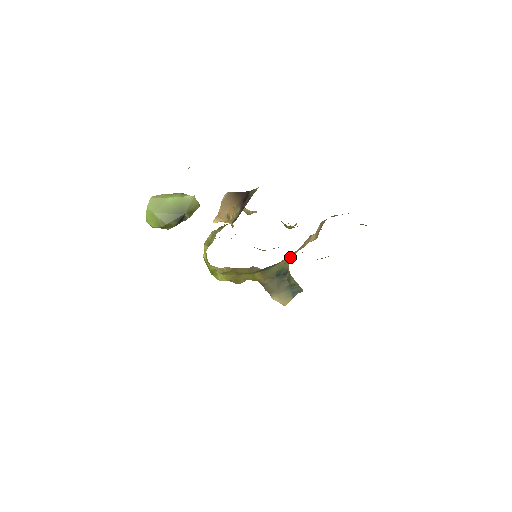
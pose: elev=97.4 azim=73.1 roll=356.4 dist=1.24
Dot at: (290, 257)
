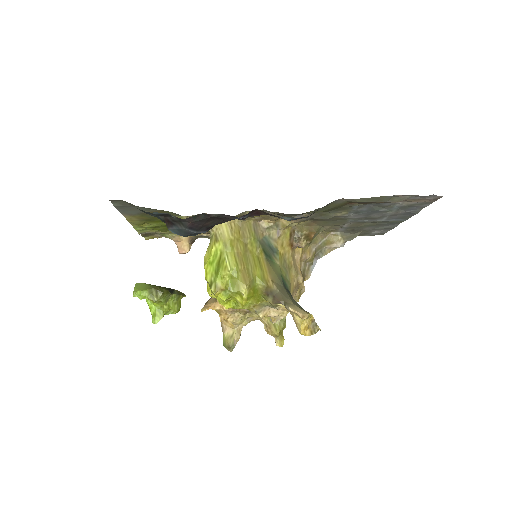
Dot at: (287, 273)
